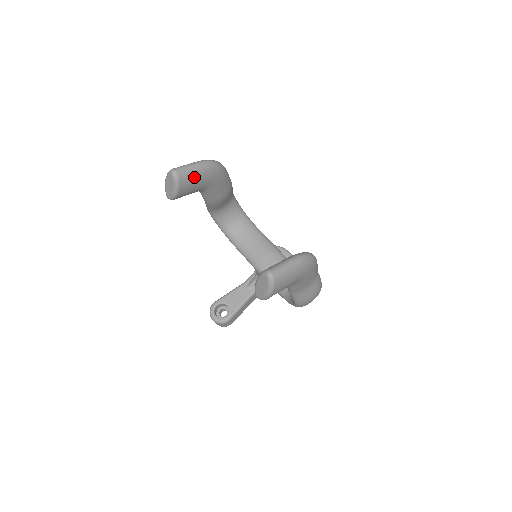
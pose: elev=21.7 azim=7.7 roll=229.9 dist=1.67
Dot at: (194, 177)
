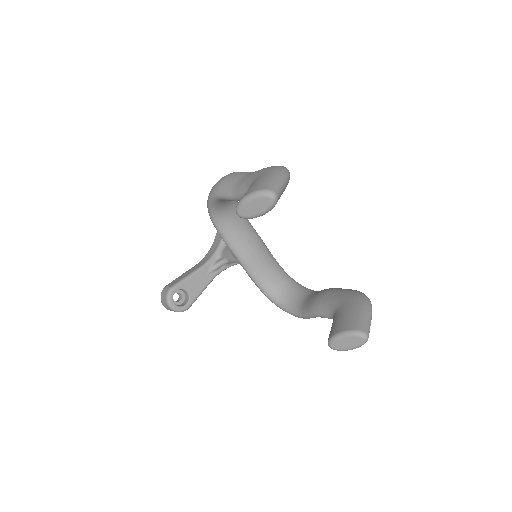
Dot at: occluded
